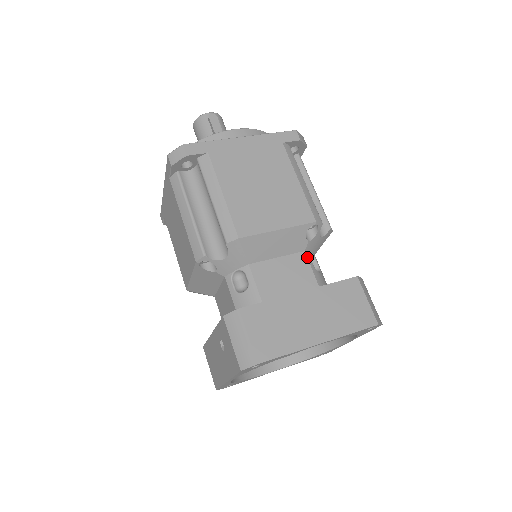
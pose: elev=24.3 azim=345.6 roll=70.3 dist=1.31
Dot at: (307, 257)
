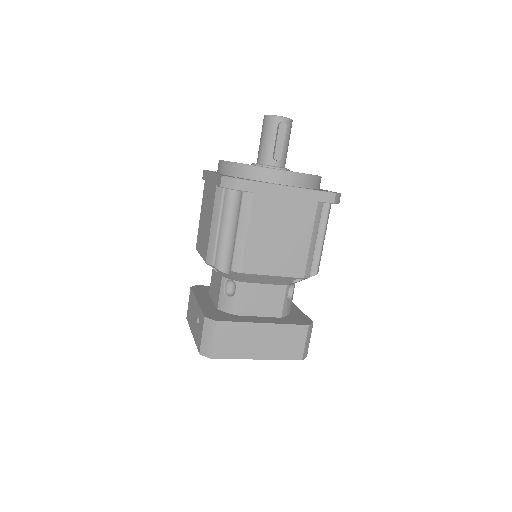
Dot at: (286, 290)
